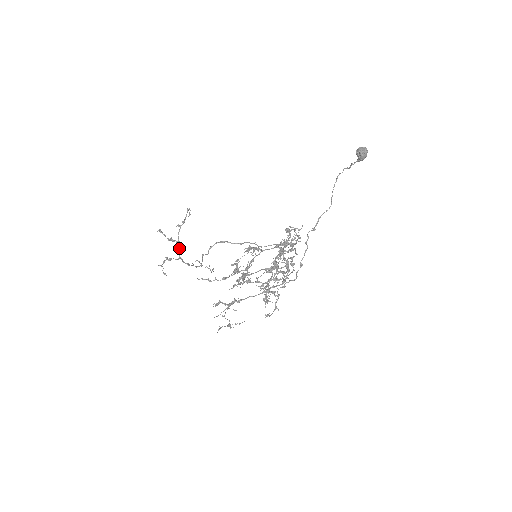
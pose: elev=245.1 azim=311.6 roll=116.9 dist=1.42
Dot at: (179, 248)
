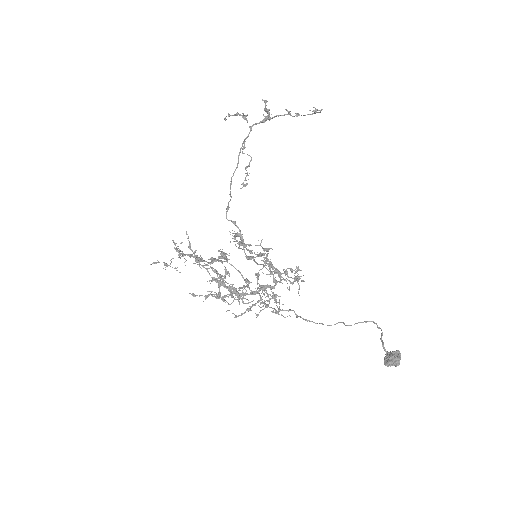
Dot at: (265, 119)
